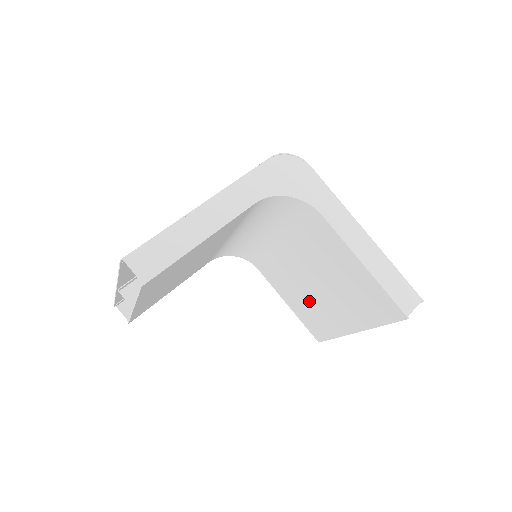
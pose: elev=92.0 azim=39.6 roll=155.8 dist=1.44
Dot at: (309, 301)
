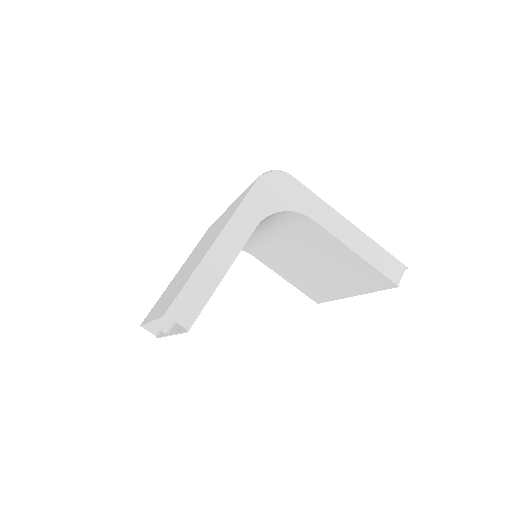
Dot at: (306, 277)
